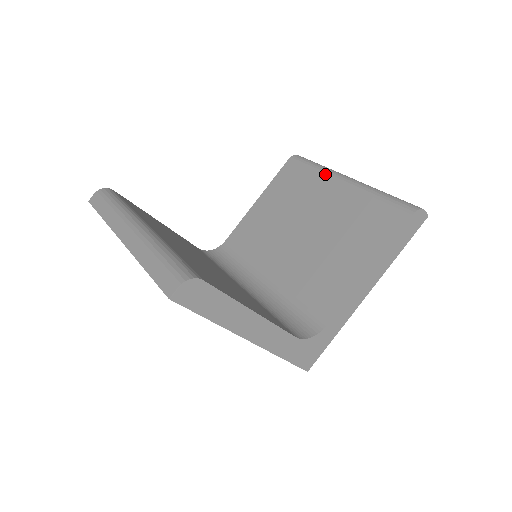
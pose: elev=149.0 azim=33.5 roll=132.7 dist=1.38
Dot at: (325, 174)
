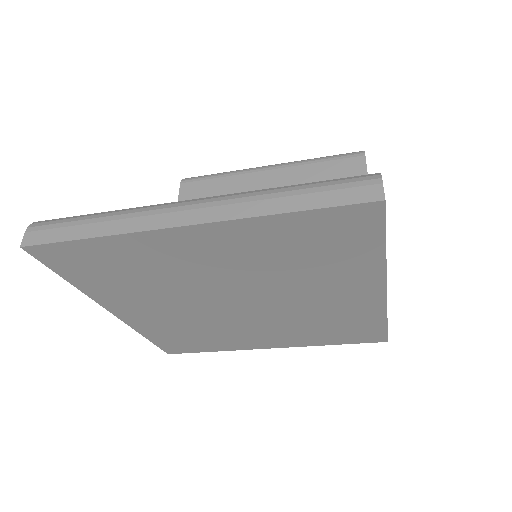
Dot at: (241, 173)
